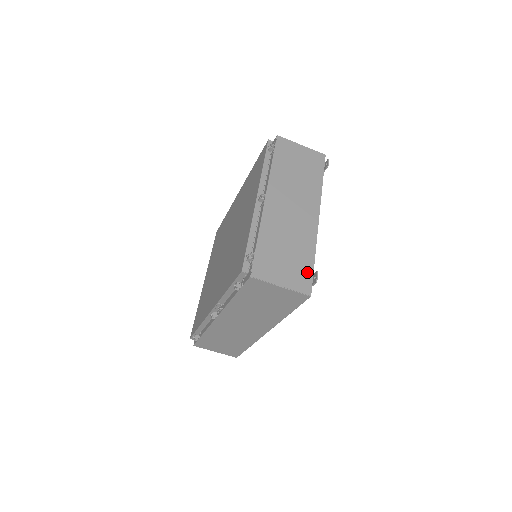
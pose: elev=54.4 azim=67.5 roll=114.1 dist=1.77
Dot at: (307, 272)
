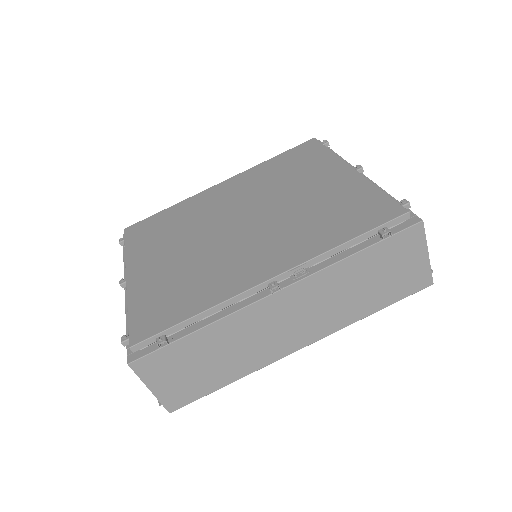
Dot at: occluded
